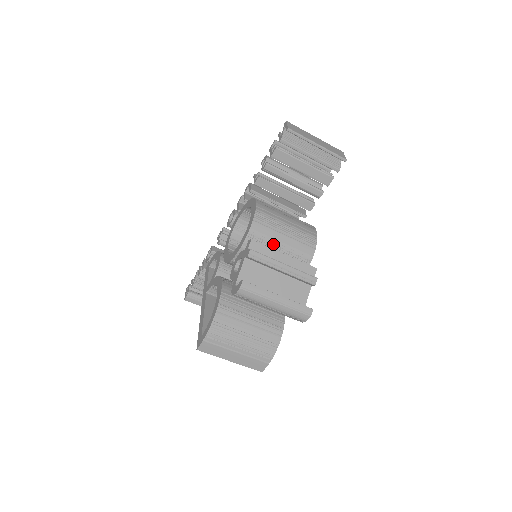
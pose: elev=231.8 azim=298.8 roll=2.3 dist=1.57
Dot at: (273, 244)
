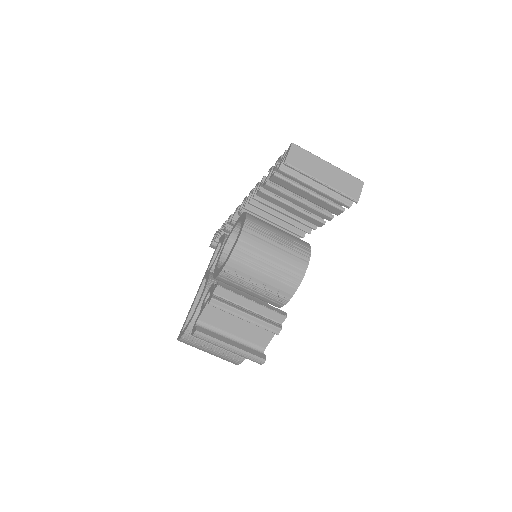
Dot at: (250, 280)
